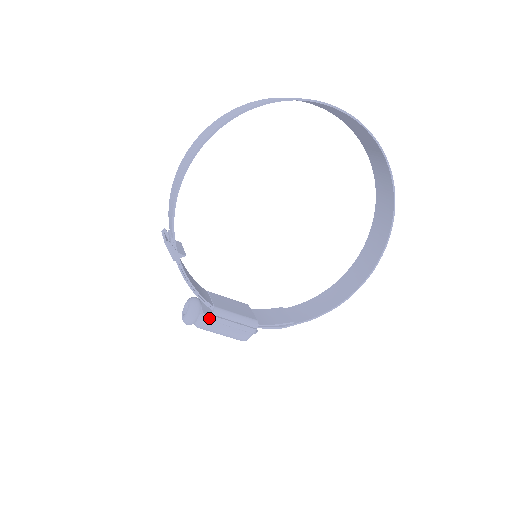
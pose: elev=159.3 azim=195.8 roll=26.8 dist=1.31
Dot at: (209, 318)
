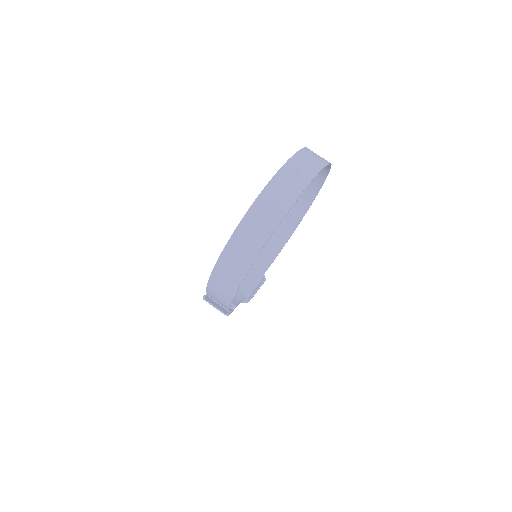
Dot at: (247, 302)
